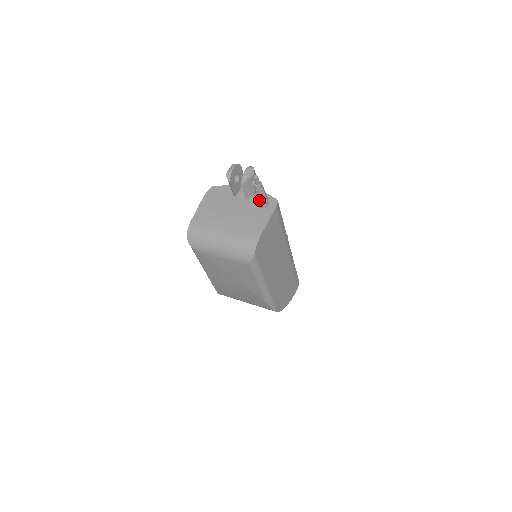
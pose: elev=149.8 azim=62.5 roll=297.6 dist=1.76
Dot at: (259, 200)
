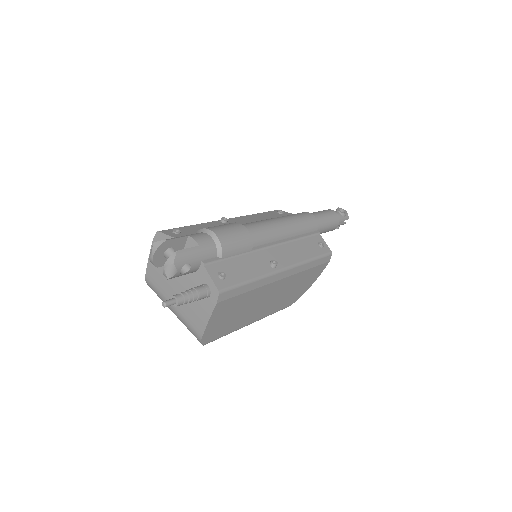
Dot at: occluded
